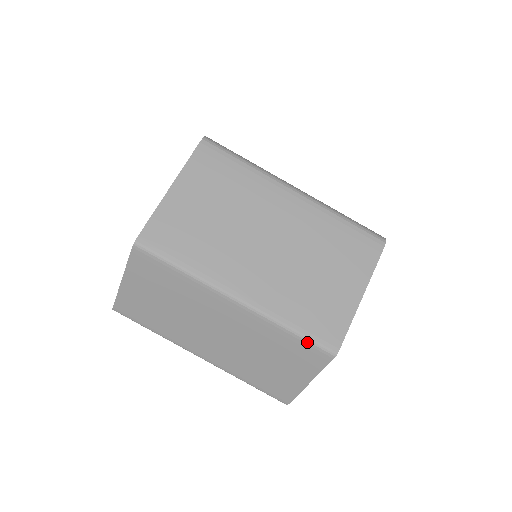
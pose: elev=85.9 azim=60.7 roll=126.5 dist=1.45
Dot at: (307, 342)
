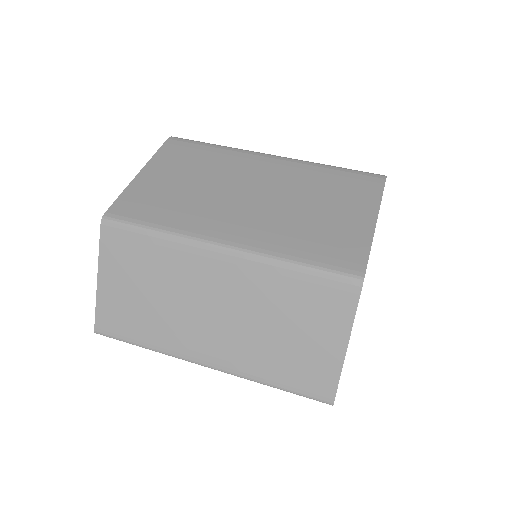
Dot at: (321, 275)
